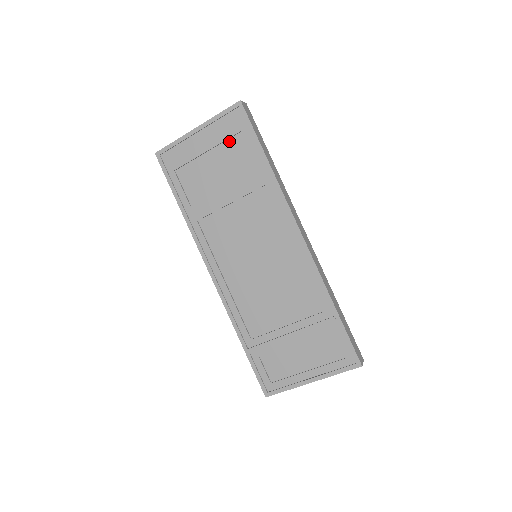
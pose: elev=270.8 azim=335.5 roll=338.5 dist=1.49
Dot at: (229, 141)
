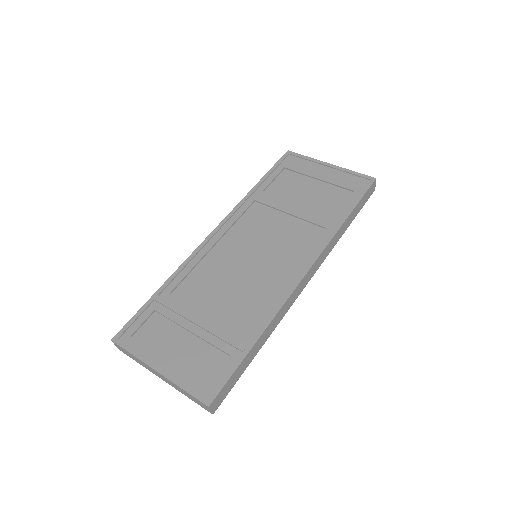
Dot at: (338, 188)
